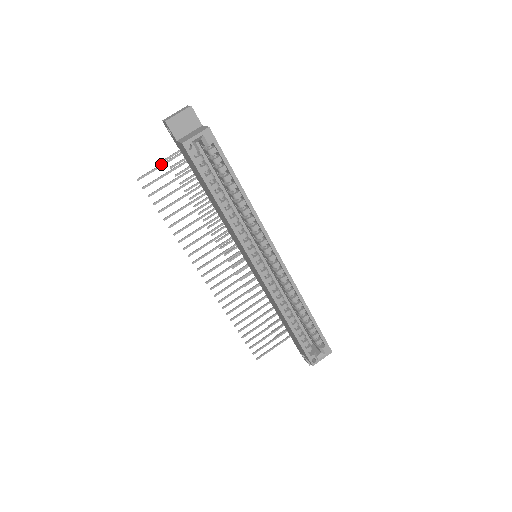
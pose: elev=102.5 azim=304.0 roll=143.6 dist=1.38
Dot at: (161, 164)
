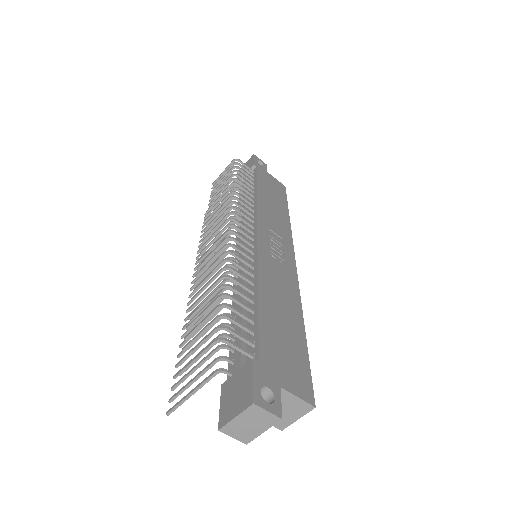
Dot at: occluded
